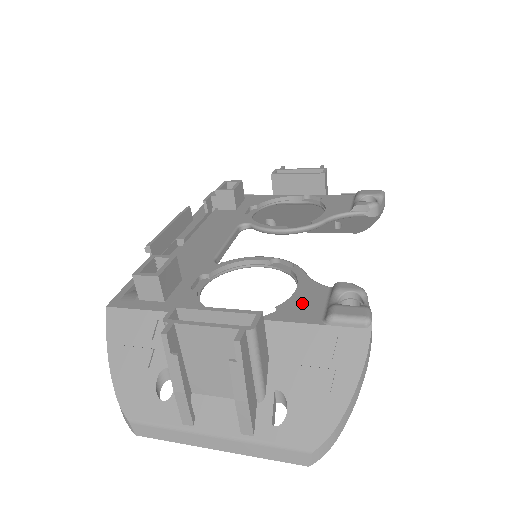
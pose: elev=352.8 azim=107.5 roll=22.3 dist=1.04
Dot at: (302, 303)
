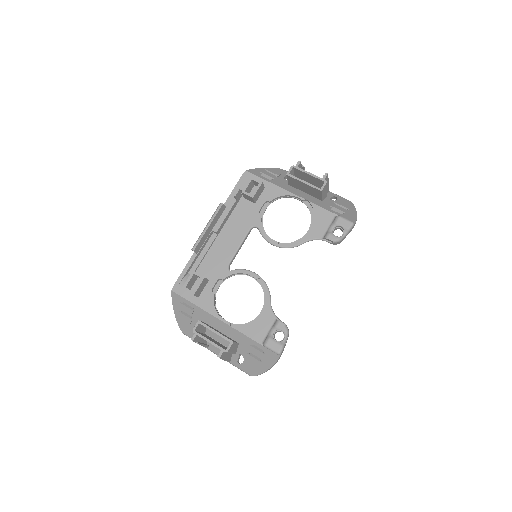
Dot at: (259, 326)
